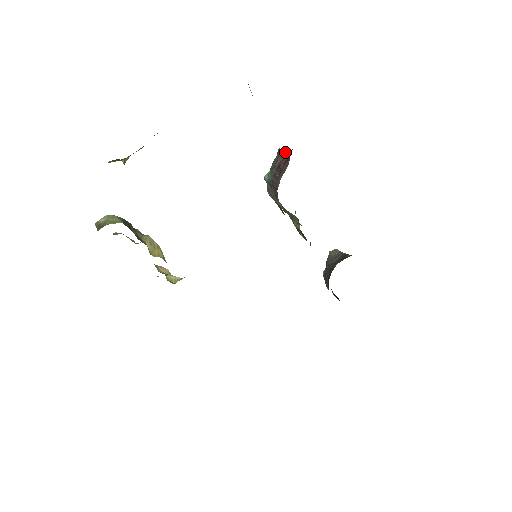
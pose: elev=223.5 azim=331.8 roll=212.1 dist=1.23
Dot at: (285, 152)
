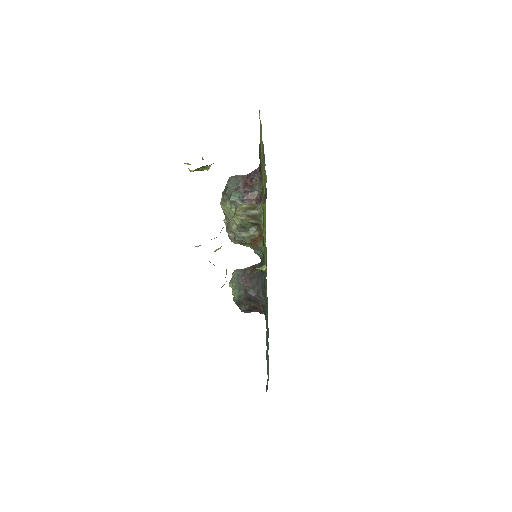
Dot at: (242, 176)
